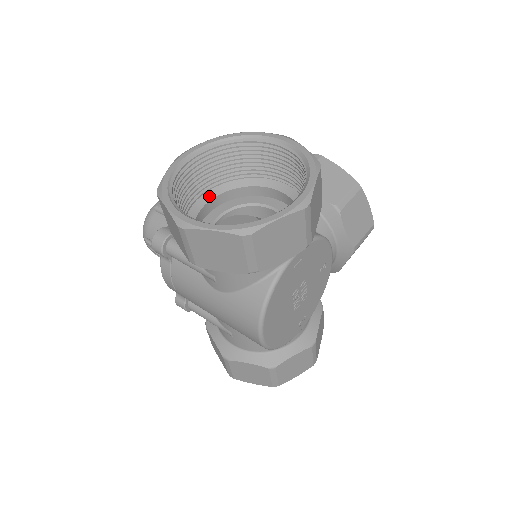
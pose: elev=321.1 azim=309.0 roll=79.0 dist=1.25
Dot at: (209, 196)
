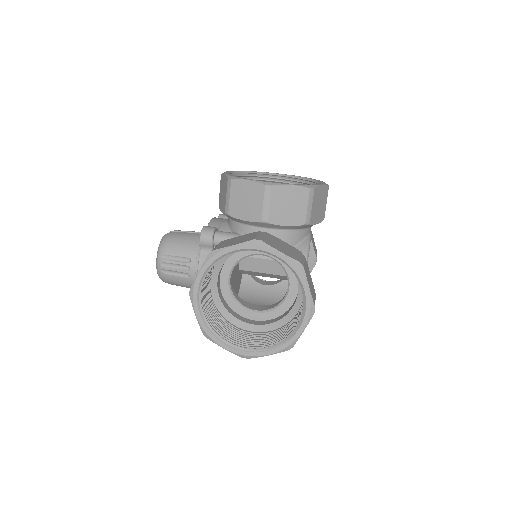
Dot at: (215, 277)
